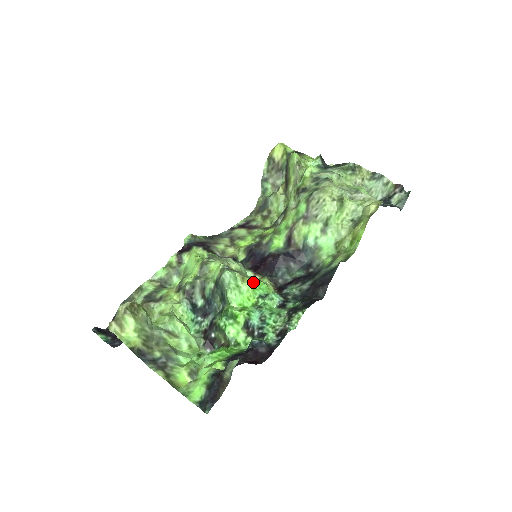
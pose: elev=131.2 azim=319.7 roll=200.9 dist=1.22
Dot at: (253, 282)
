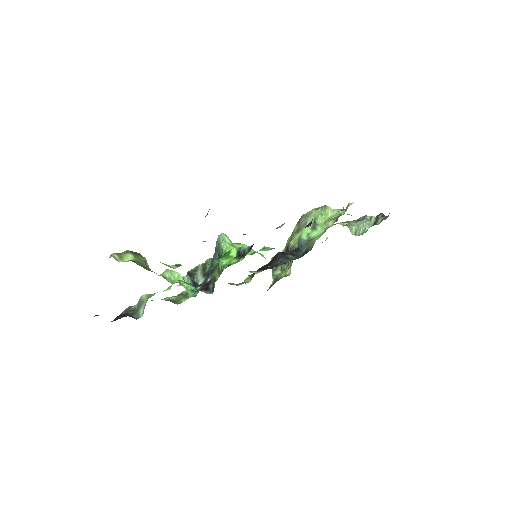
Dot at: occluded
